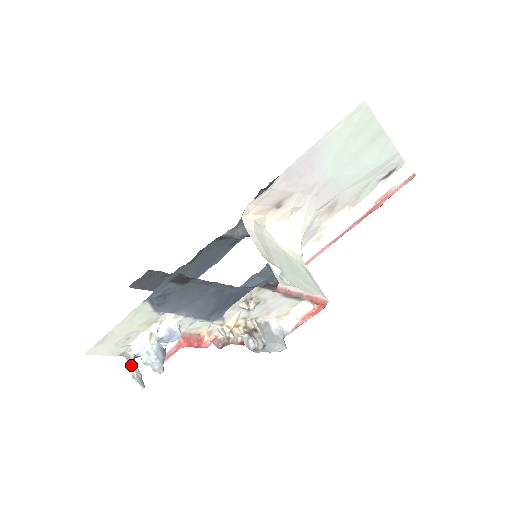
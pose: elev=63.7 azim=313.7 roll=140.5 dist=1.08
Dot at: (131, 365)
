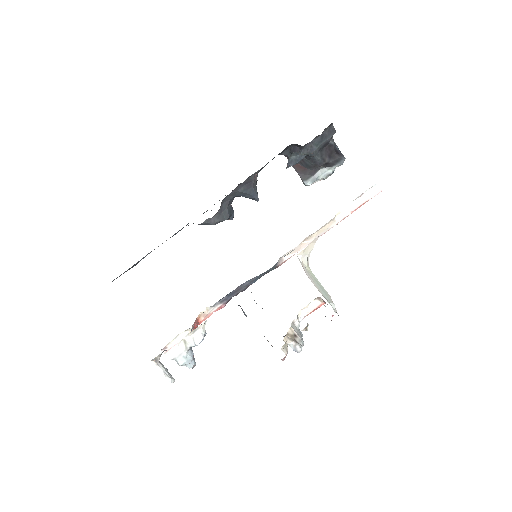
Dot at: (160, 366)
